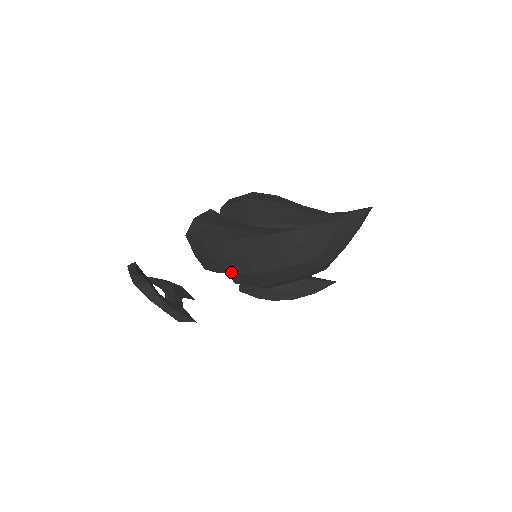
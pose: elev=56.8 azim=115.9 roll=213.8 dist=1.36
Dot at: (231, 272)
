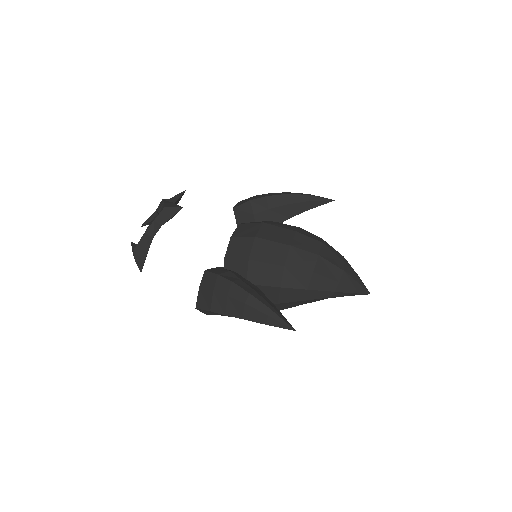
Dot at: (264, 197)
